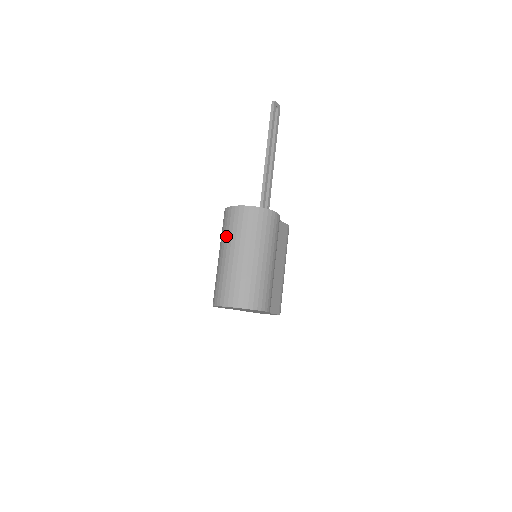
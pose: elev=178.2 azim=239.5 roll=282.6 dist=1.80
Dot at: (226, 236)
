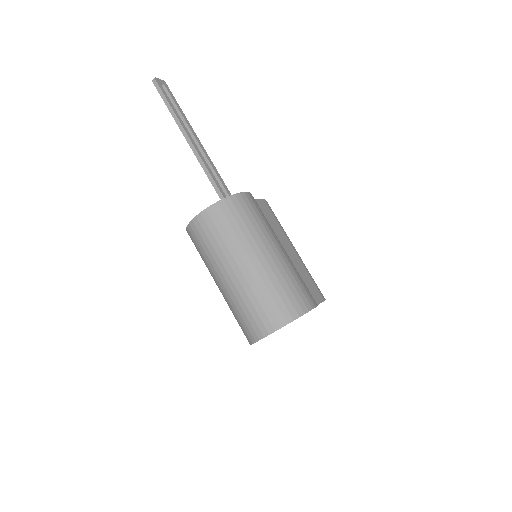
Dot at: (209, 257)
